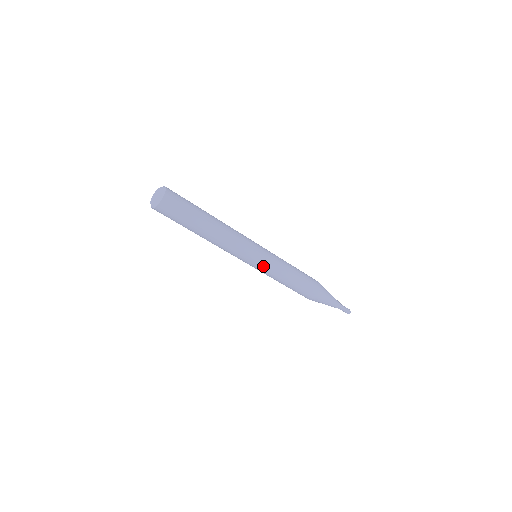
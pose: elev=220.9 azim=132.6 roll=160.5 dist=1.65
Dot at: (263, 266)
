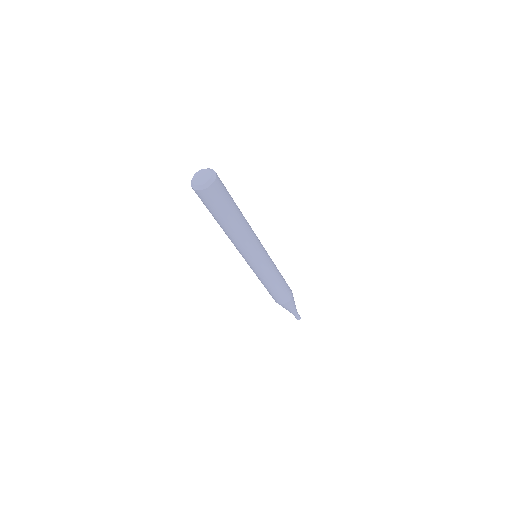
Dot at: (259, 269)
